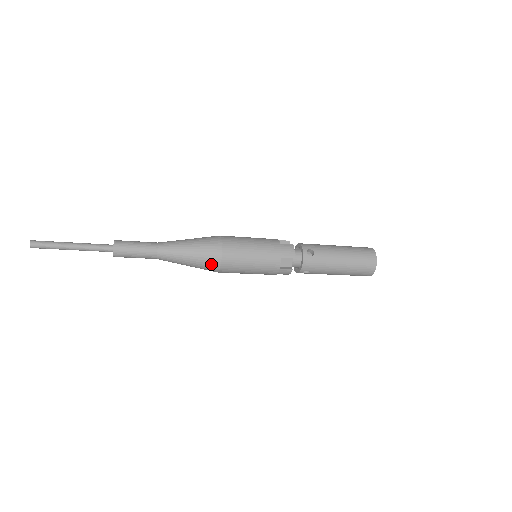
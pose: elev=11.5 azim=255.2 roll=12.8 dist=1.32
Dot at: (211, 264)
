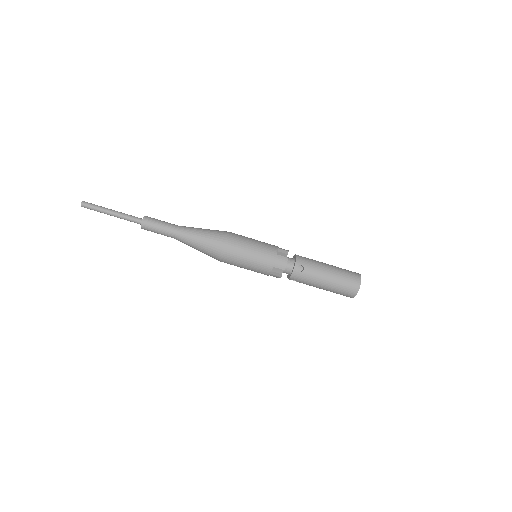
Dot at: (220, 237)
